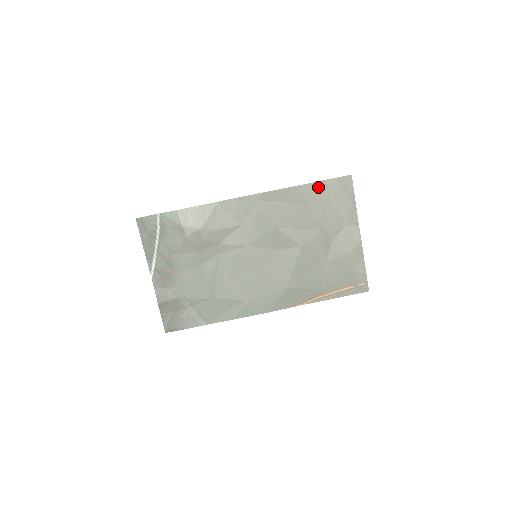
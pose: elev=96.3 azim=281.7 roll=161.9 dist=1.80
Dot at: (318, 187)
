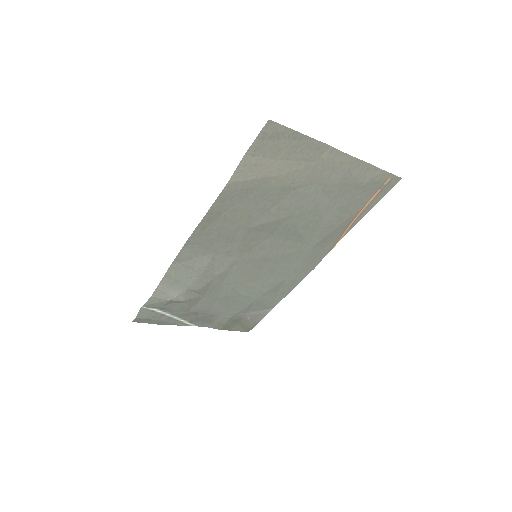
Dot at: (246, 167)
